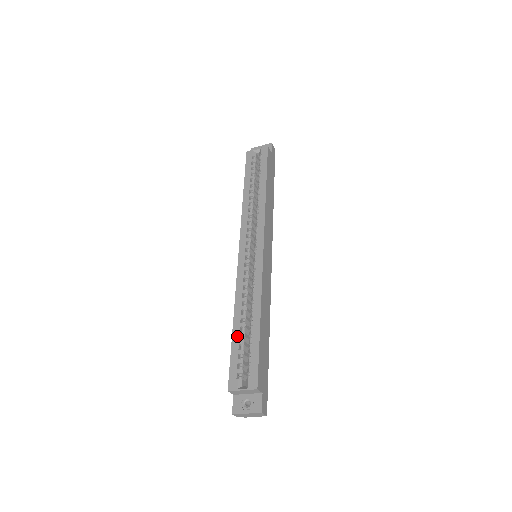
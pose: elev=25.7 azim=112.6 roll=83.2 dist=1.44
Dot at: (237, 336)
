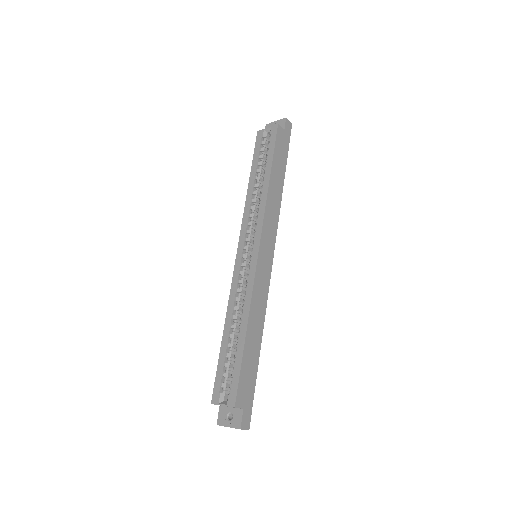
Dot at: (225, 347)
